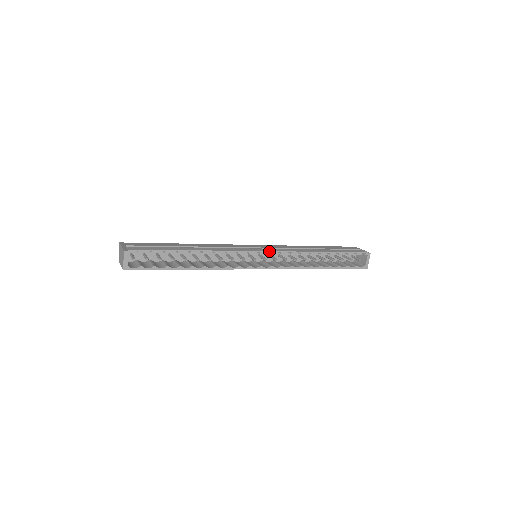
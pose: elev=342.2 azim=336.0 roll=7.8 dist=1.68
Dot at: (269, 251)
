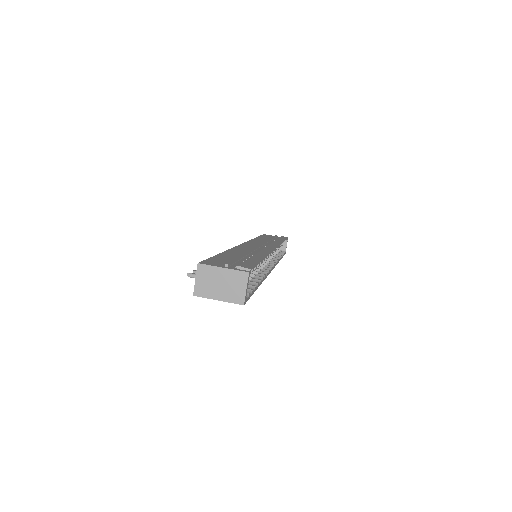
Dot at: (276, 247)
